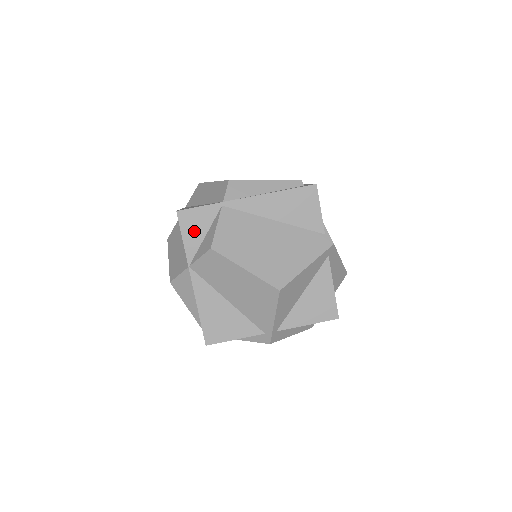
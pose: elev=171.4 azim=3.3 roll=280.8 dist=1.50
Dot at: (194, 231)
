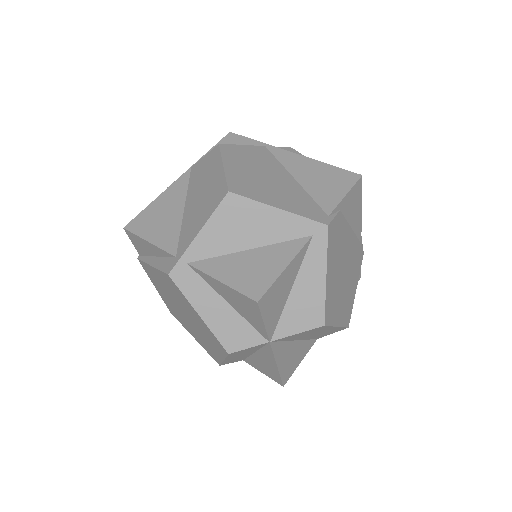
Dot at: occluded
